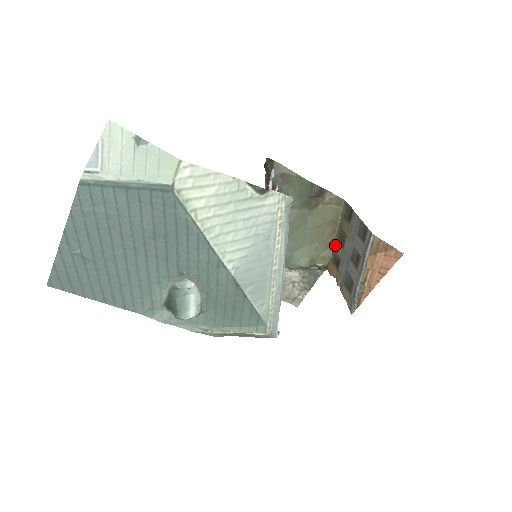
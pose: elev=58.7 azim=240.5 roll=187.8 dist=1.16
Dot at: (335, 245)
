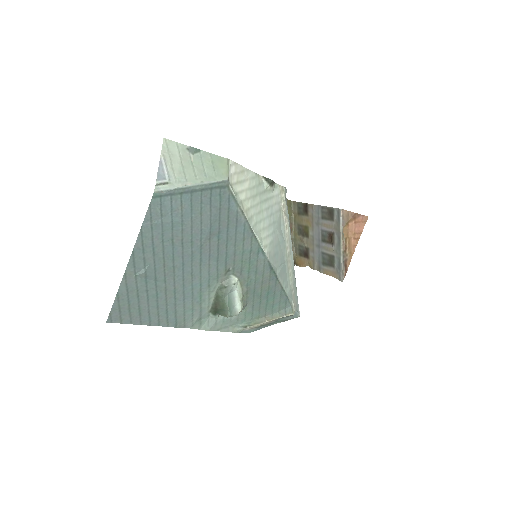
Dot at: (296, 241)
